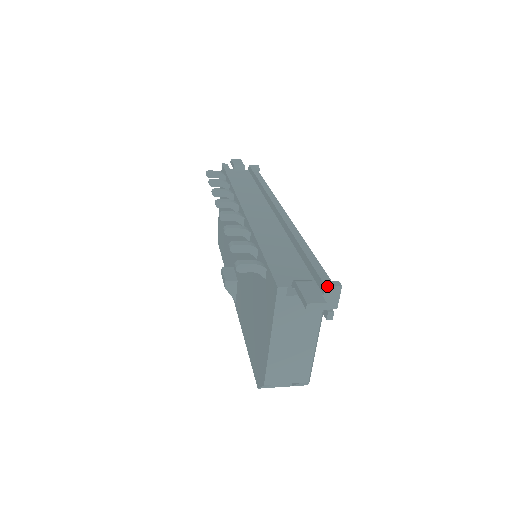
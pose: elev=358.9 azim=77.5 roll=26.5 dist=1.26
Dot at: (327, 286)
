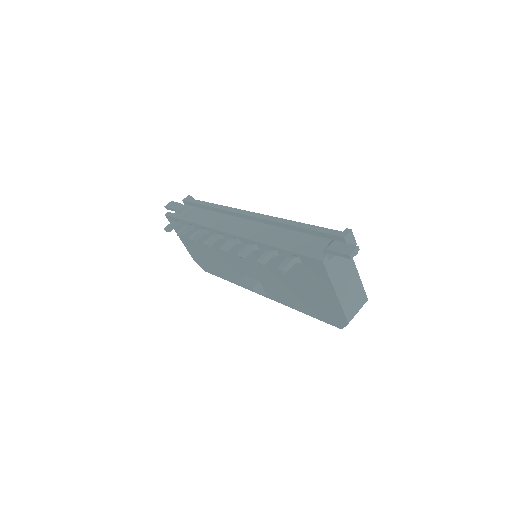
Dot at: (345, 237)
